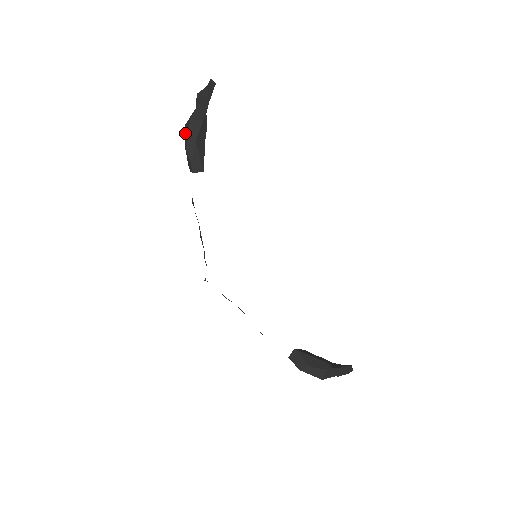
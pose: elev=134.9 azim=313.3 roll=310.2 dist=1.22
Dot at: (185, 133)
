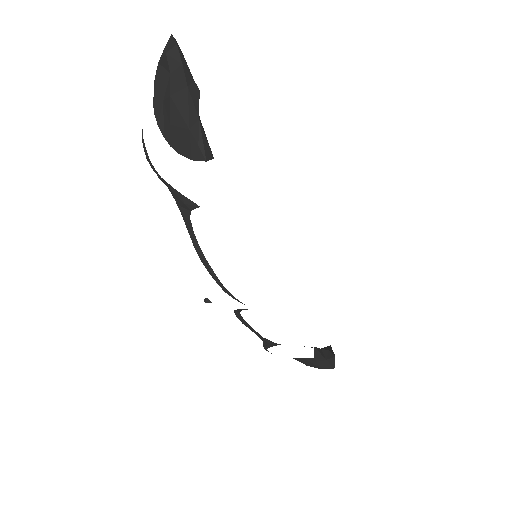
Dot at: (175, 108)
